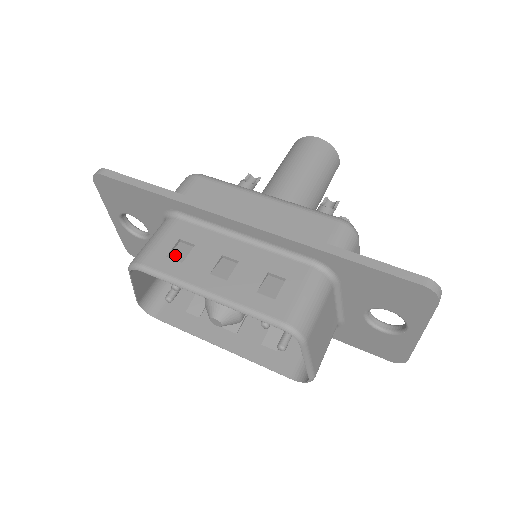
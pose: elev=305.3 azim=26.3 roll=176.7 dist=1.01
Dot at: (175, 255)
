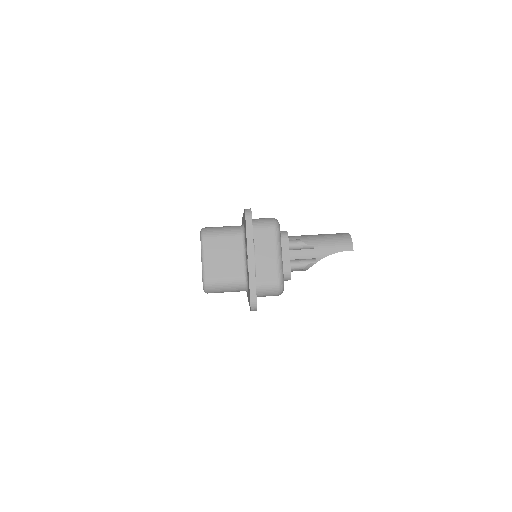
Dot at: occluded
